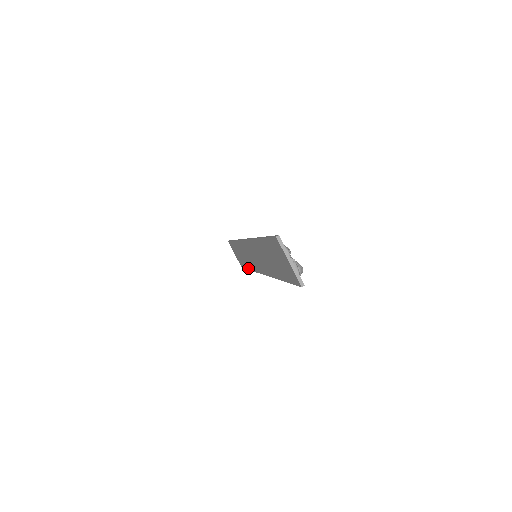
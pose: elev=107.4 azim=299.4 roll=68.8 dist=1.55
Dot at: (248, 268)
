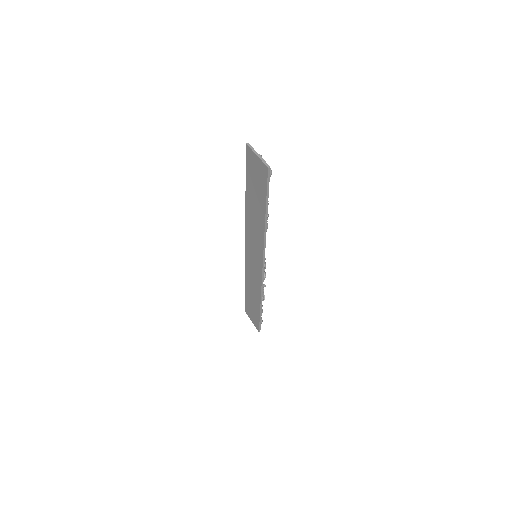
Dot at: (259, 306)
